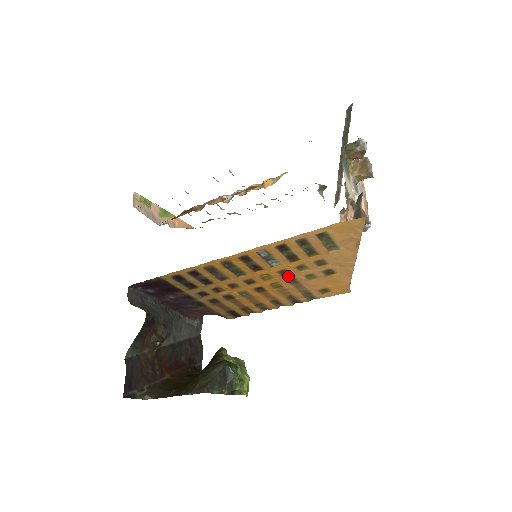
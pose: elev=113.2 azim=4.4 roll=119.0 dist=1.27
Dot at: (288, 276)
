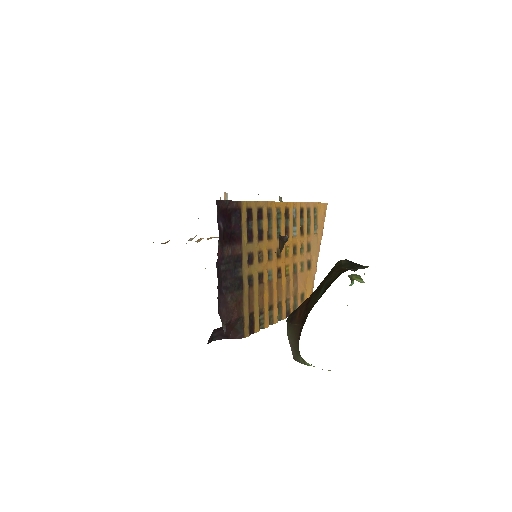
Dot at: (294, 259)
